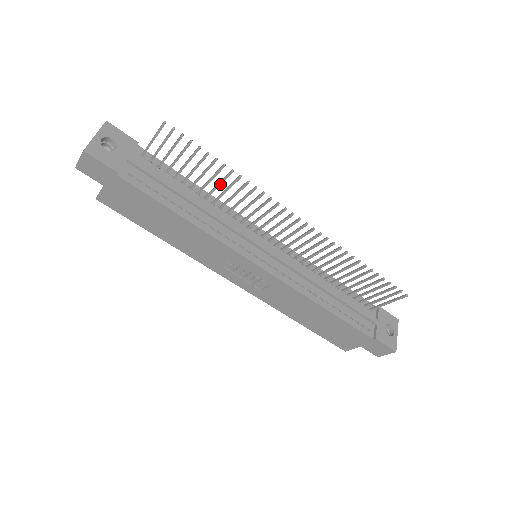
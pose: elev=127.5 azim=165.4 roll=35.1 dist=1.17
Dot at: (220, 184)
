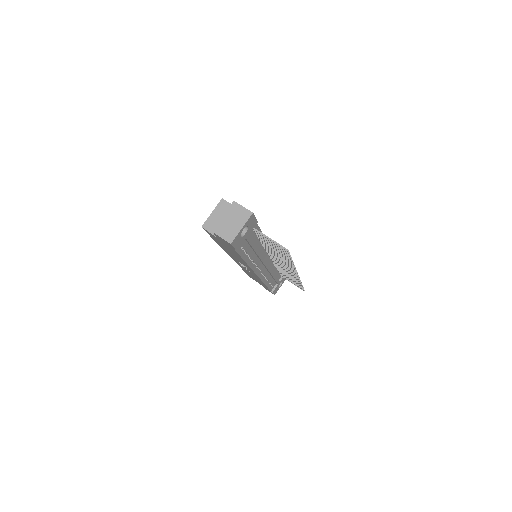
Dot at: (279, 255)
